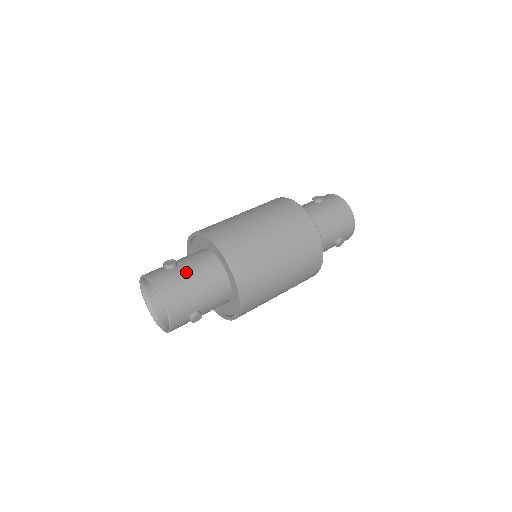
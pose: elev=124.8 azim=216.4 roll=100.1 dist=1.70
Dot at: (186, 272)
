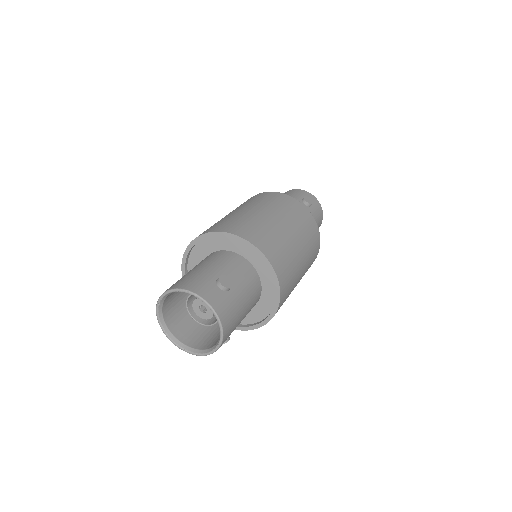
Dot at: (240, 297)
